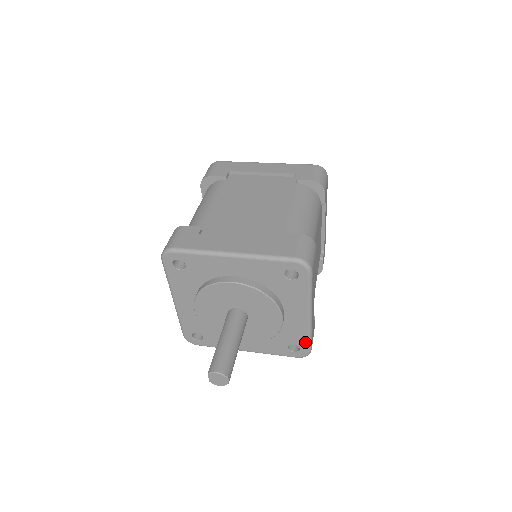
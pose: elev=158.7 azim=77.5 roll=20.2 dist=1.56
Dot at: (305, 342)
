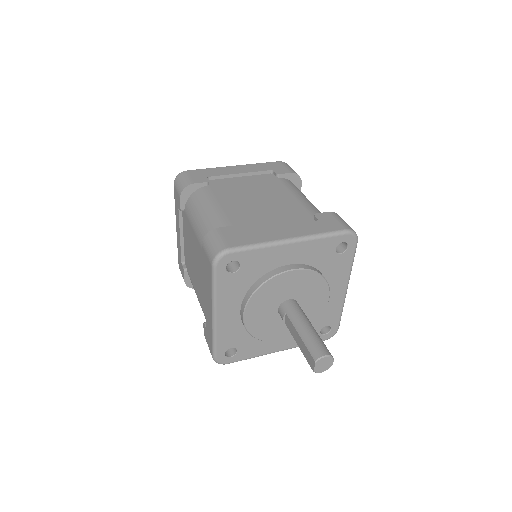
Dot at: (337, 319)
